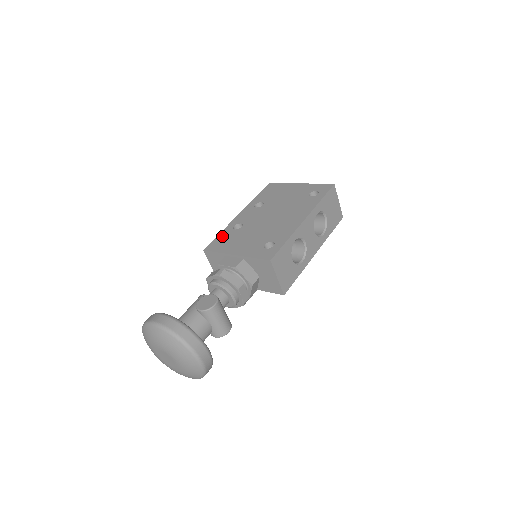
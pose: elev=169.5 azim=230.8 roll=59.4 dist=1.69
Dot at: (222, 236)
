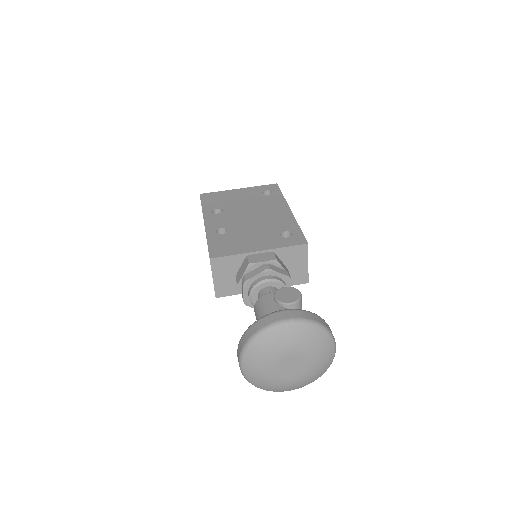
Dot at: (215, 242)
